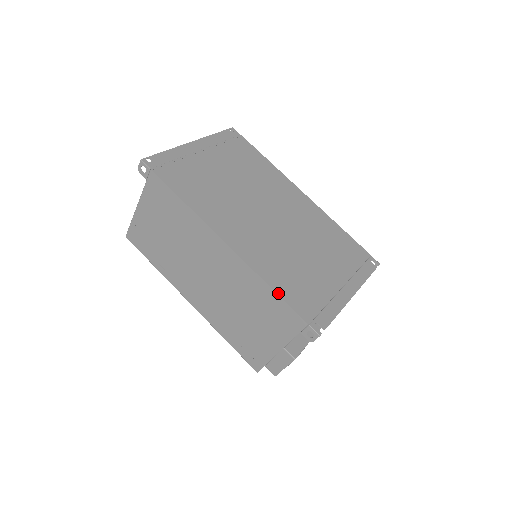
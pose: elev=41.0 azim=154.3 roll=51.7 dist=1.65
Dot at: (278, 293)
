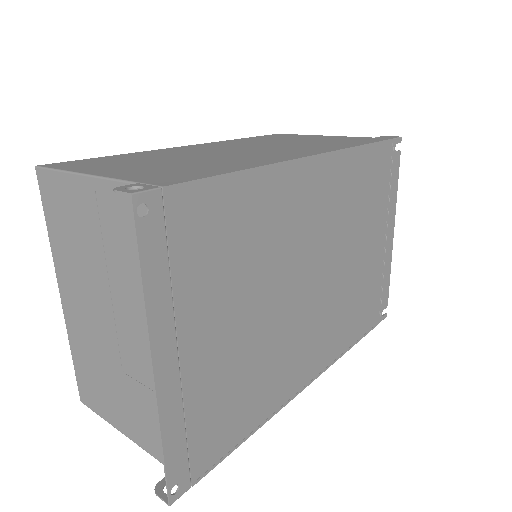
Dot at: (357, 341)
